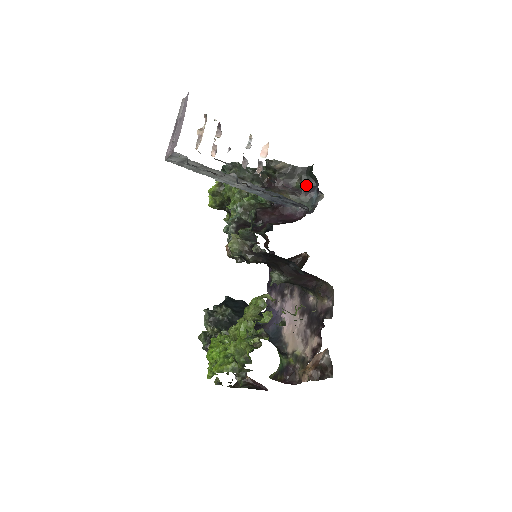
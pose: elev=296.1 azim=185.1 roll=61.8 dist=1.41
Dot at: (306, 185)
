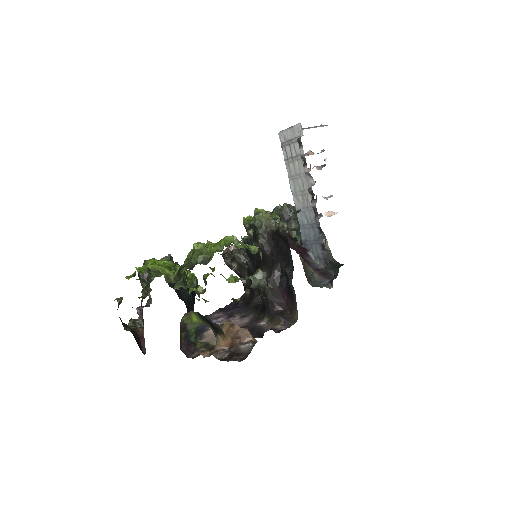
Dot at: (326, 271)
